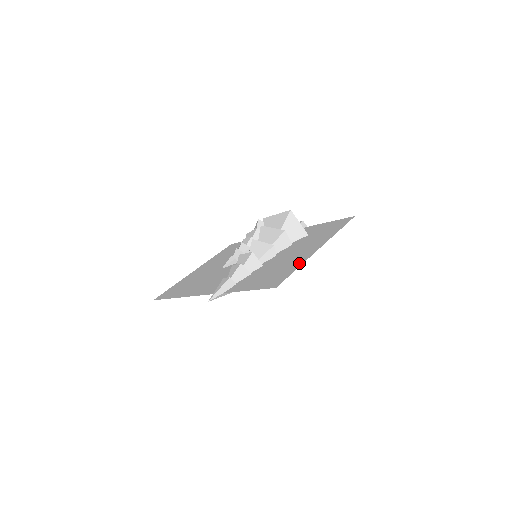
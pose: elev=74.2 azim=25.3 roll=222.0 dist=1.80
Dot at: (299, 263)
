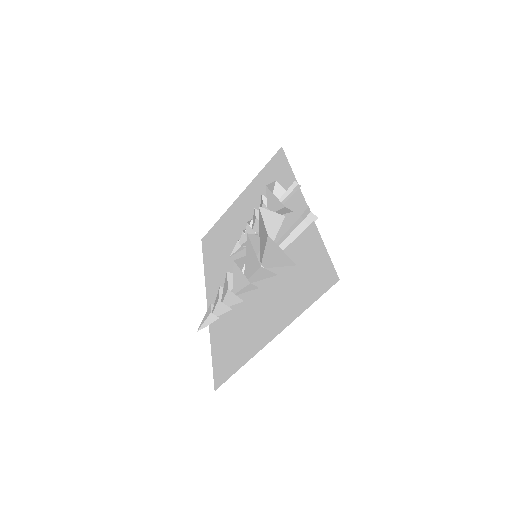
Dot at: (246, 356)
